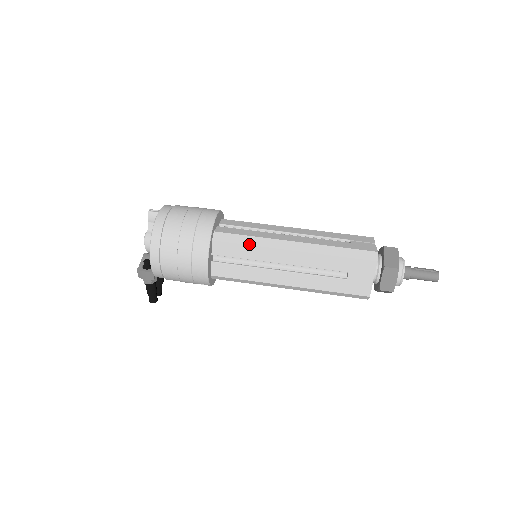
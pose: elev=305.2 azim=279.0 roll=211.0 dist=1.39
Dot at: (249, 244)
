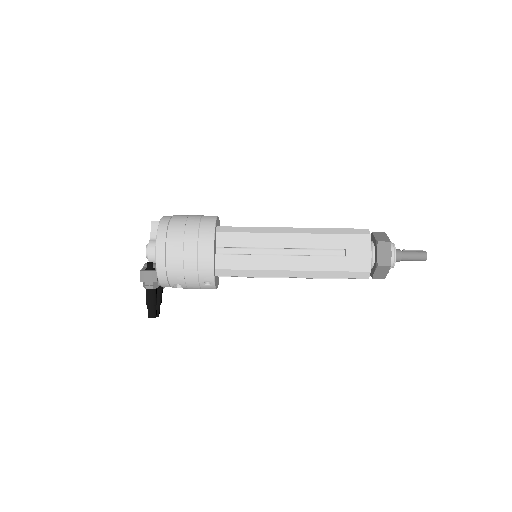
Dot at: (251, 232)
